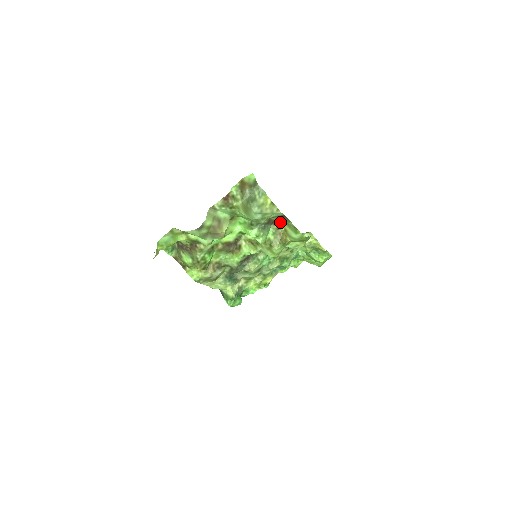
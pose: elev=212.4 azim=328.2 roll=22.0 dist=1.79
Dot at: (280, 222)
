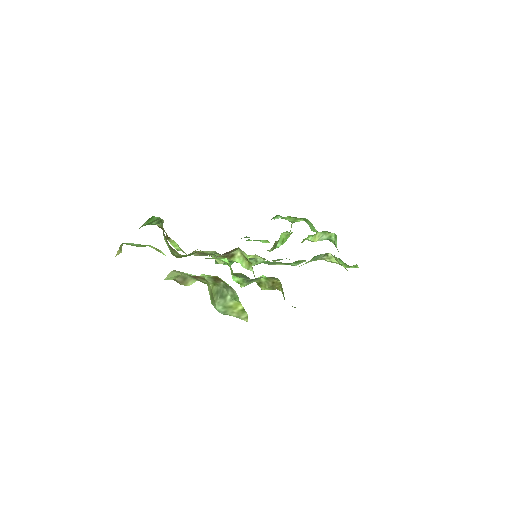
Dot at: occluded
